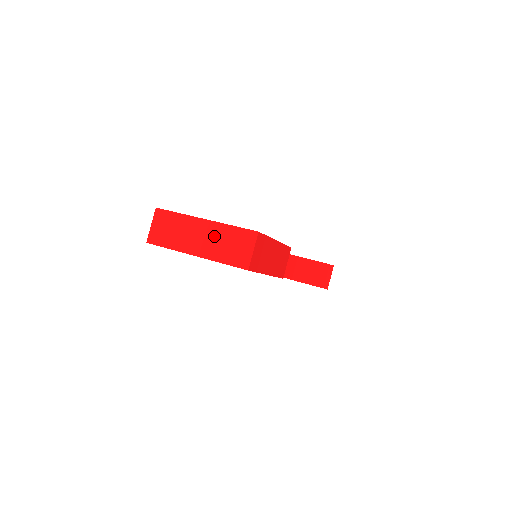
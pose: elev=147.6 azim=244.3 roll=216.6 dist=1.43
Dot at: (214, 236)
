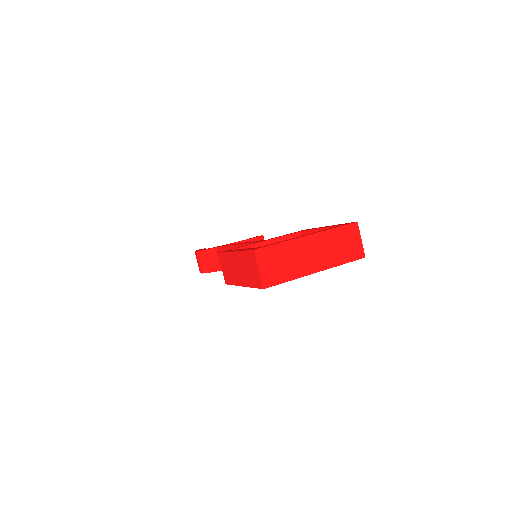
Dot at: (325, 245)
